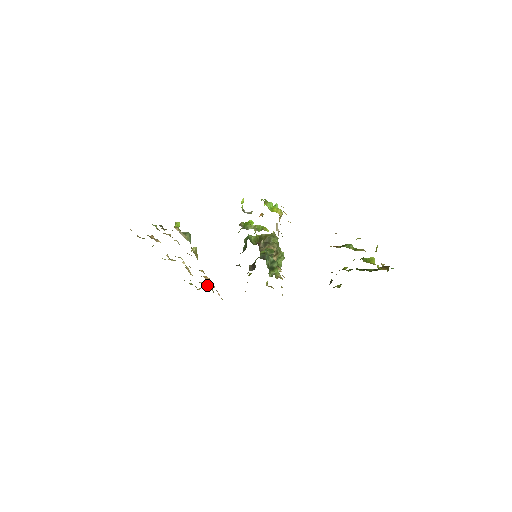
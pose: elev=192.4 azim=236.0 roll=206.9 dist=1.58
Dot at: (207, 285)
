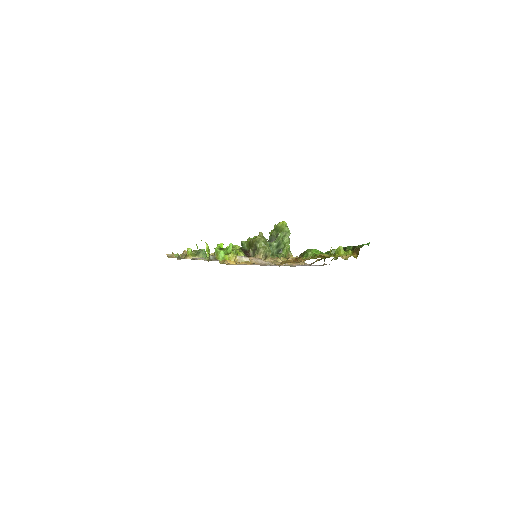
Dot at: occluded
